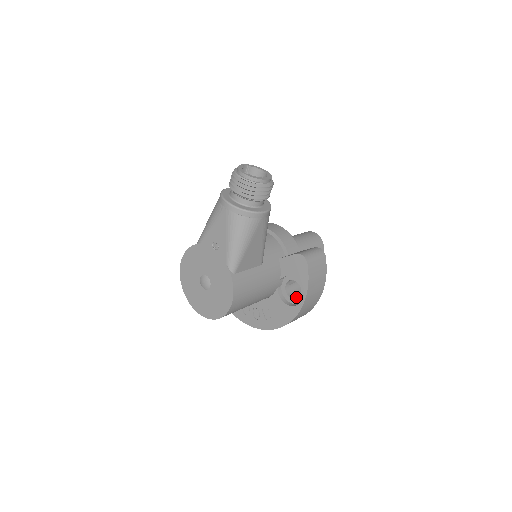
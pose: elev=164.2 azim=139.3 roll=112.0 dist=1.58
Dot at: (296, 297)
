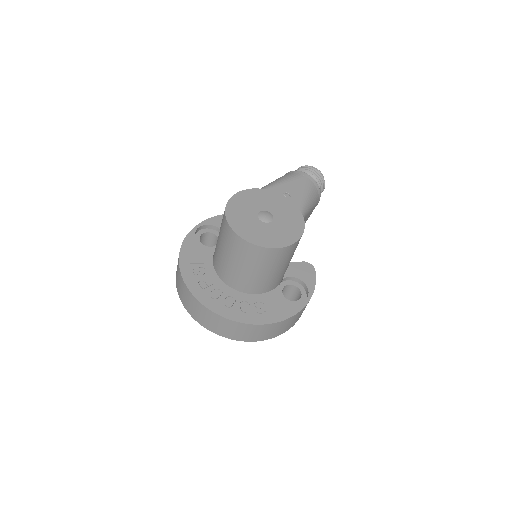
Dot at: occluded
